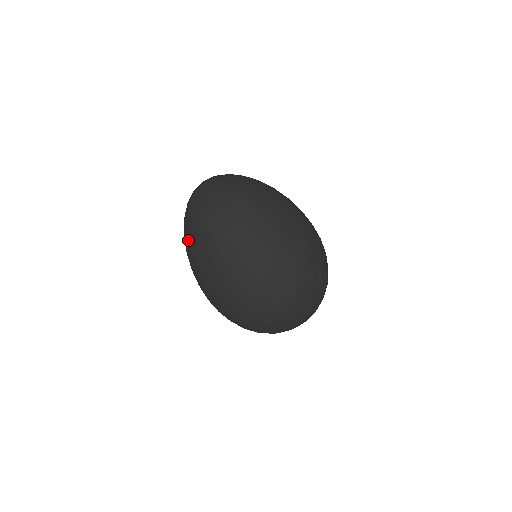
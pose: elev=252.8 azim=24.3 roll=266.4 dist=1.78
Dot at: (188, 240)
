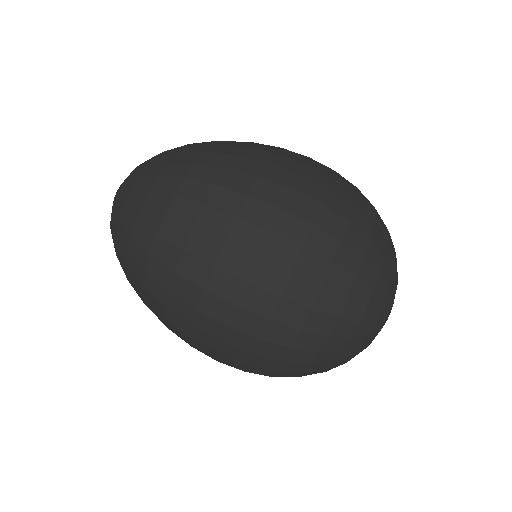
Dot at: occluded
